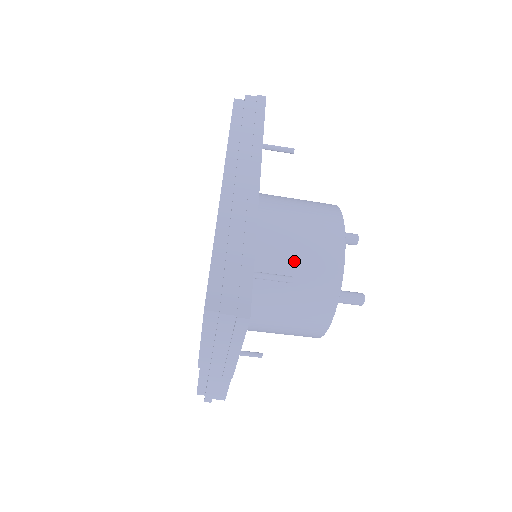
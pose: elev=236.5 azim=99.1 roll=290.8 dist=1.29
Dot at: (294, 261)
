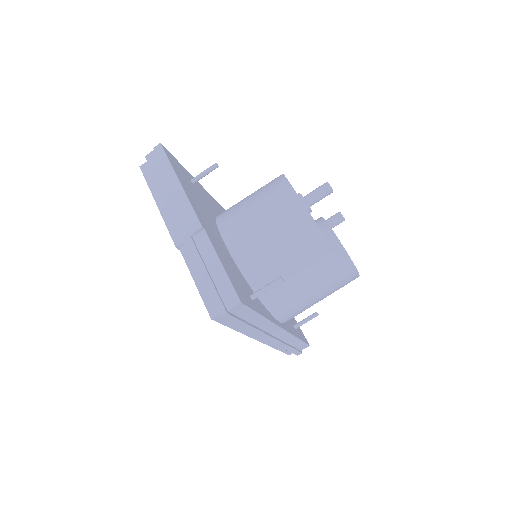
Dot at: occluded
